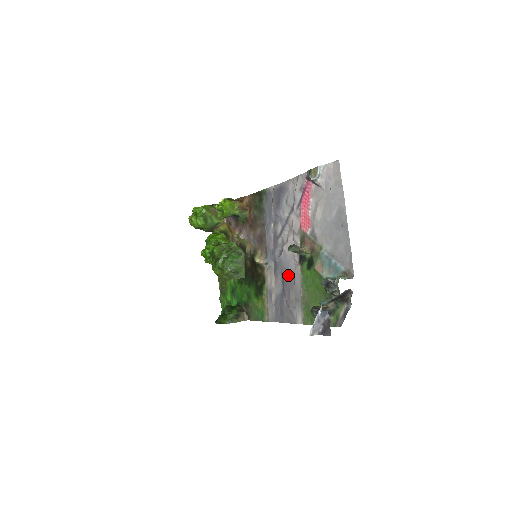
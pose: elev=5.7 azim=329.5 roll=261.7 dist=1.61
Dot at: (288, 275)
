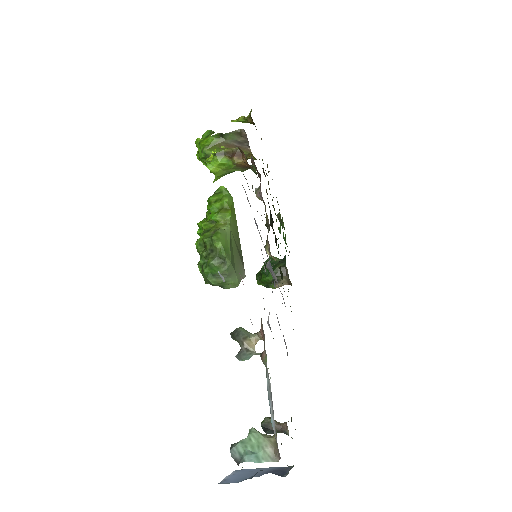
Dot at: occluded
